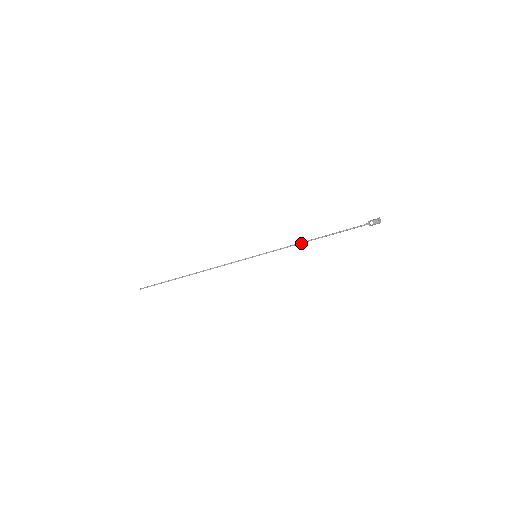
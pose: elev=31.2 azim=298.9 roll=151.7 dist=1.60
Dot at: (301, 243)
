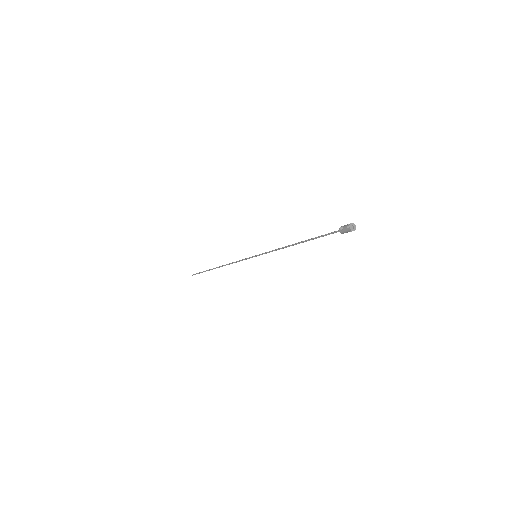
Dot at: (286, 246)
